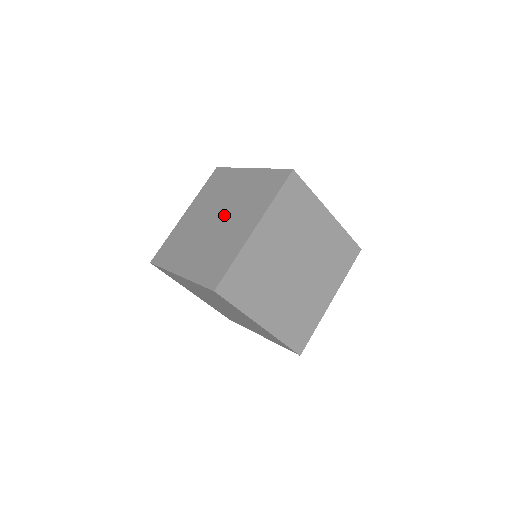
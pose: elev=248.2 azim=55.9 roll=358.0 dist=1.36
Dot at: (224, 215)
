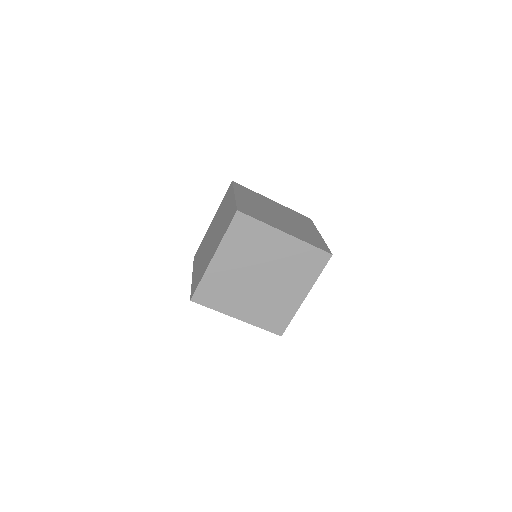
Dot at: (215, 229)
